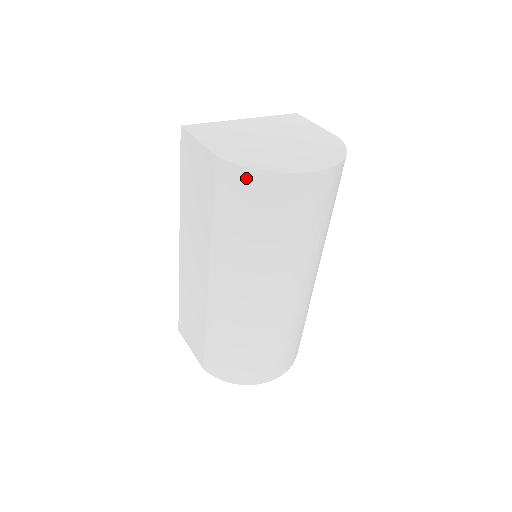
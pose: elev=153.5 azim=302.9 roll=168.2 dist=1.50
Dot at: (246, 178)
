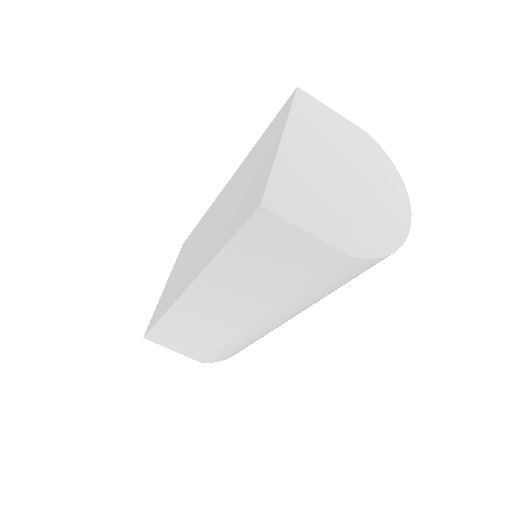
Dot at: (373, 264)
